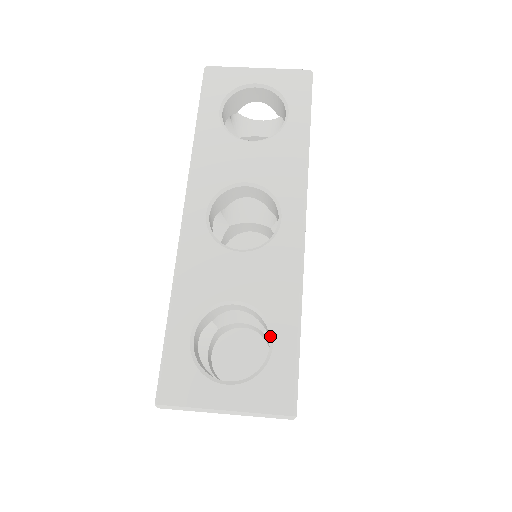
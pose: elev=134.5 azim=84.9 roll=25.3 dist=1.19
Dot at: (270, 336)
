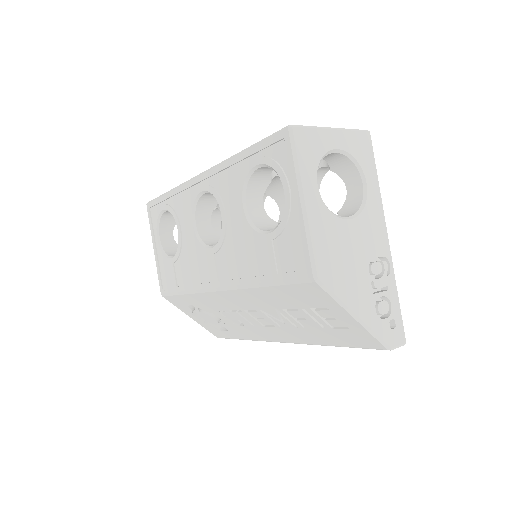
Dot at: occluded
